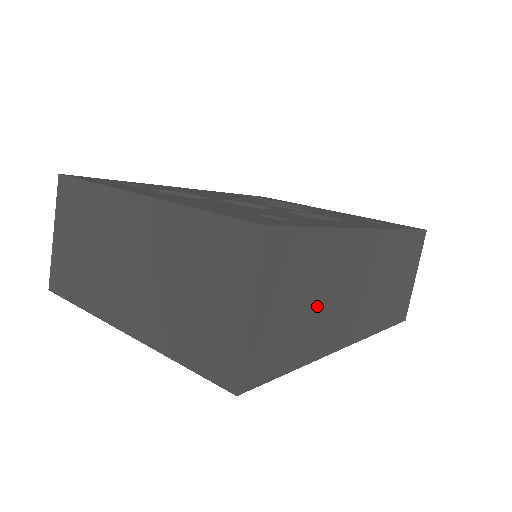
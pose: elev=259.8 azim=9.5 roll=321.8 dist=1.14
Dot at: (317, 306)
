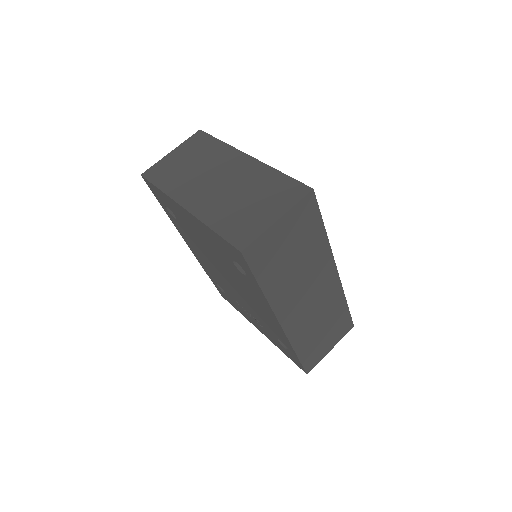
Dot at: (293, 269)
